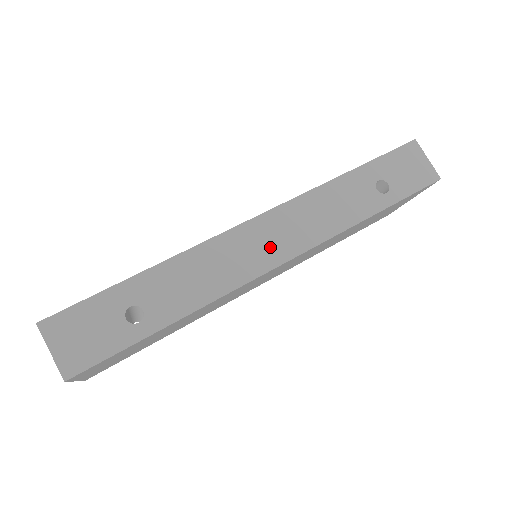
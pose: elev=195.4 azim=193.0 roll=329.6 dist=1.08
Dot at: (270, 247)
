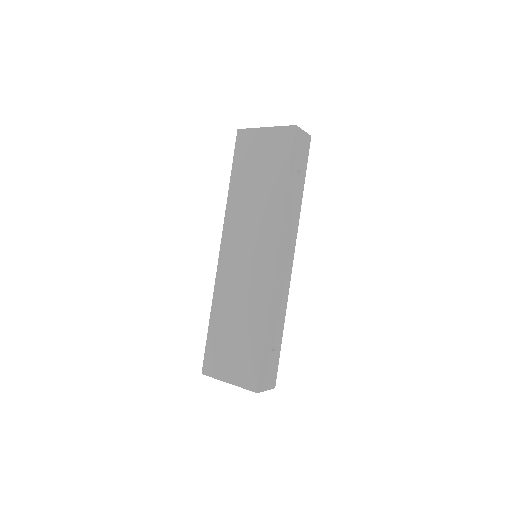
Dot at: (287, 262)
